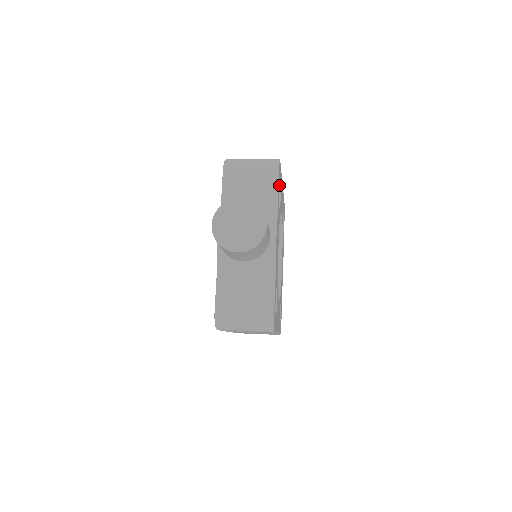
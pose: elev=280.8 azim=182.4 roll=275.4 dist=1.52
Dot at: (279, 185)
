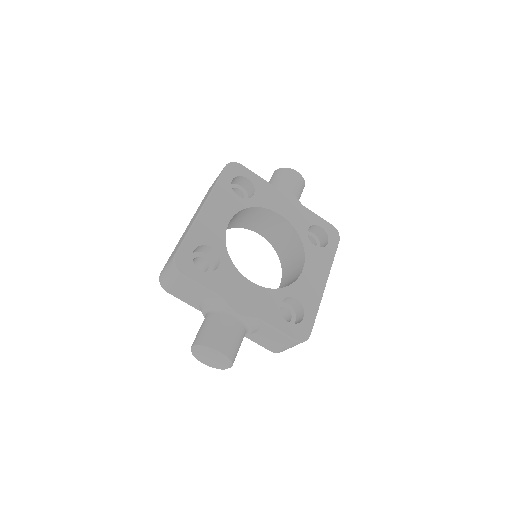
Dot at: (199, 246)
